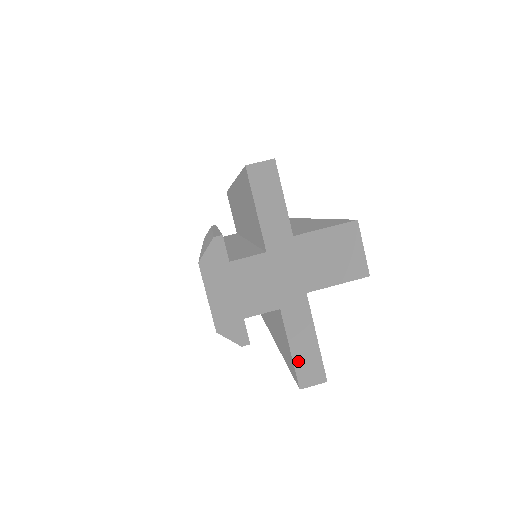
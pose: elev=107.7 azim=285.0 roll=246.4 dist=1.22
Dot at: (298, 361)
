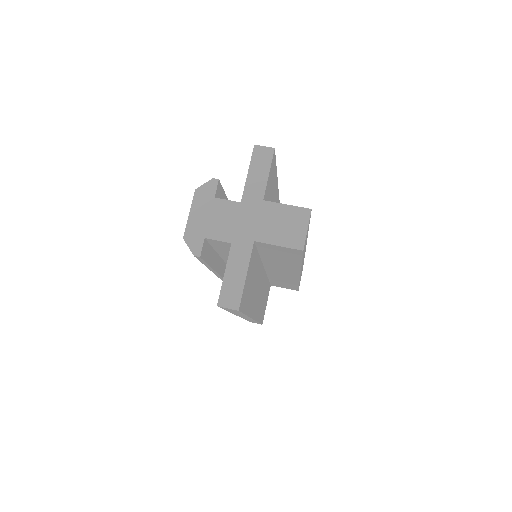
Dot at: (226, 285)
